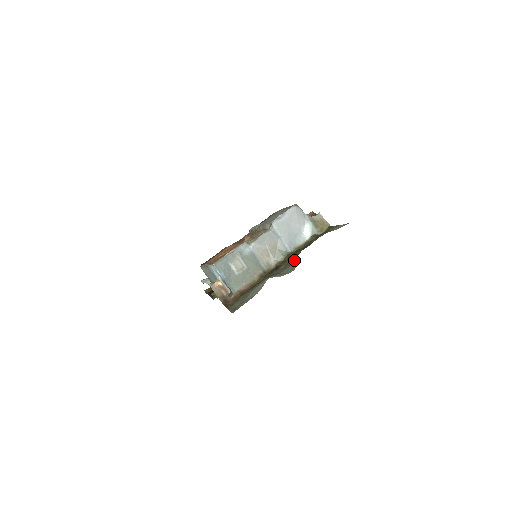
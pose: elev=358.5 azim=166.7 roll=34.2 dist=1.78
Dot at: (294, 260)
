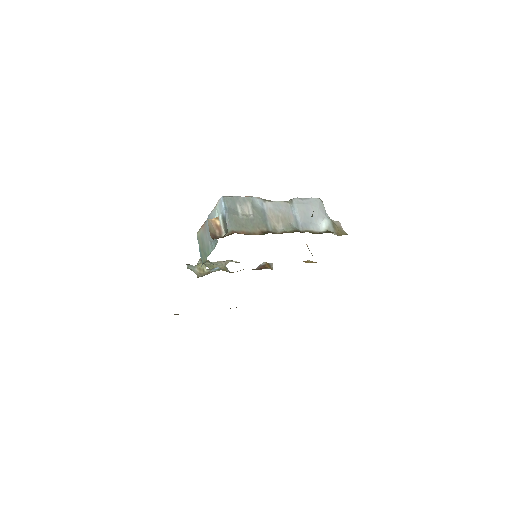
Dot at: occluded
